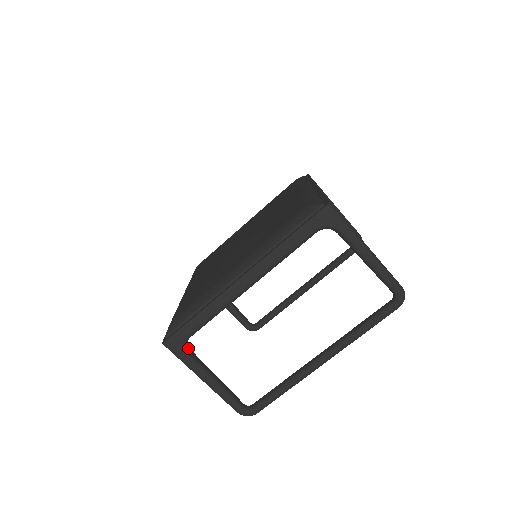
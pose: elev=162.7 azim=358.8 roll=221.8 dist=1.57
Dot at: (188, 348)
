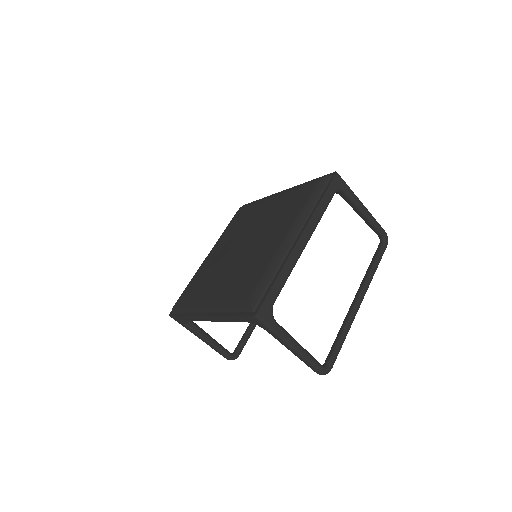
Dot at: occluded
